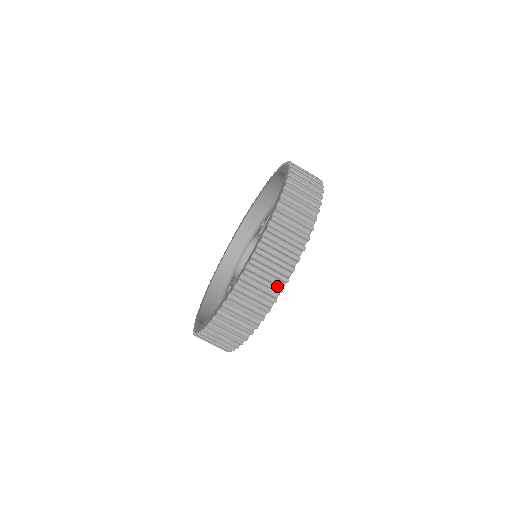
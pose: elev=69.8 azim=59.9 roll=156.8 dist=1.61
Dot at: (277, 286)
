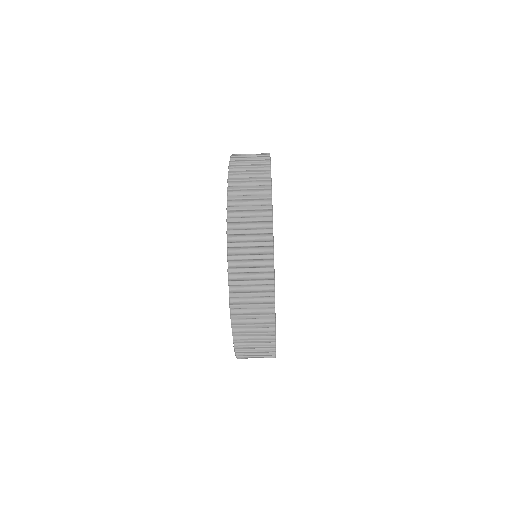
Dot at: (267, 303)
